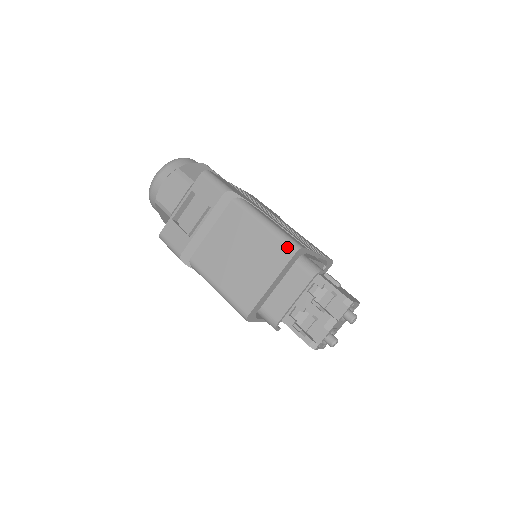
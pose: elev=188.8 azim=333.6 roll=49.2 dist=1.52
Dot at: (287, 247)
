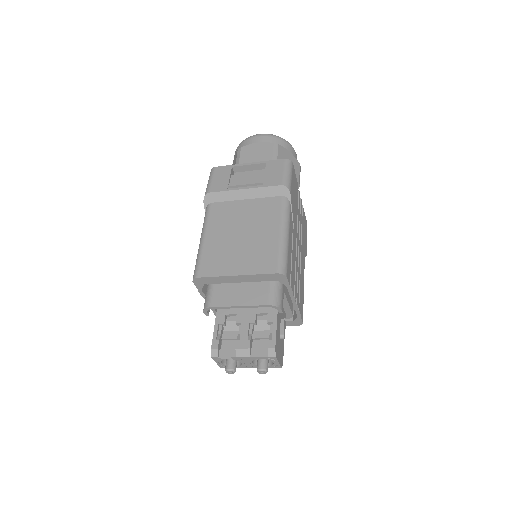
Dot at: (276, 263)
